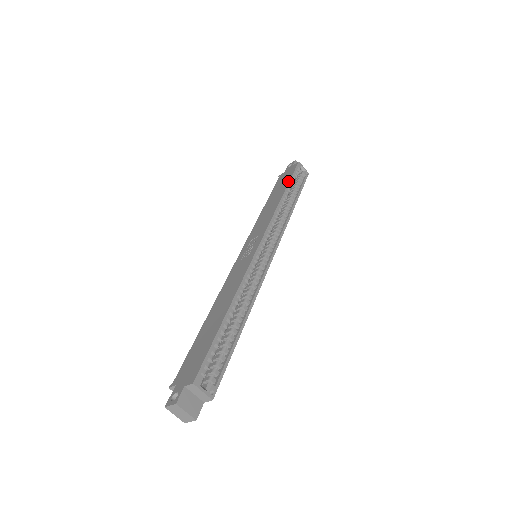
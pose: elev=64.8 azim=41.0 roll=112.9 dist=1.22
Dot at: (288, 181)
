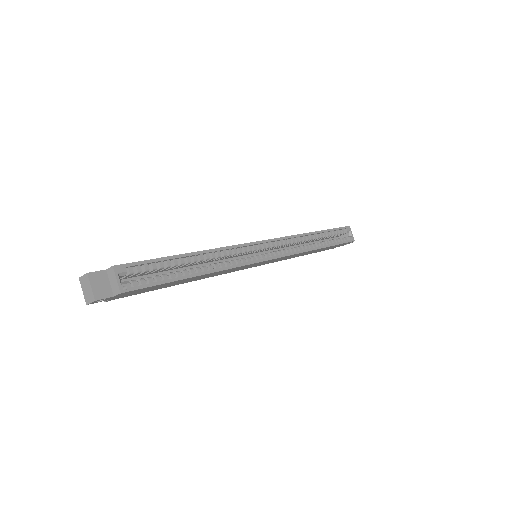
Dot at: (327, 229)
